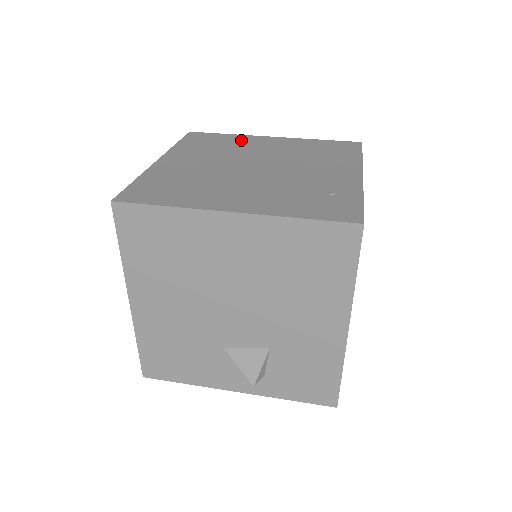
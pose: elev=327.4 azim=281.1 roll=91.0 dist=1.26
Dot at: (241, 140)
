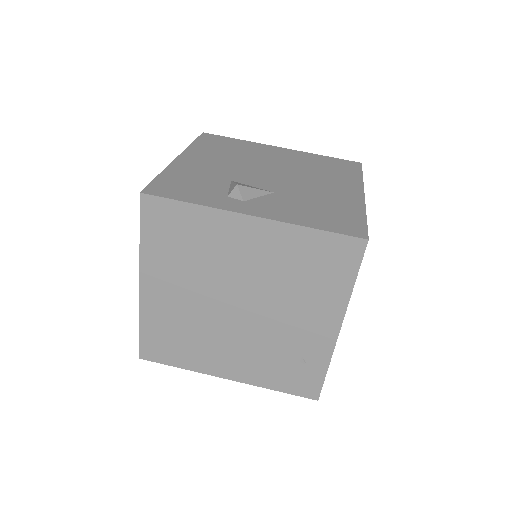
Dot at: (212, 230)
